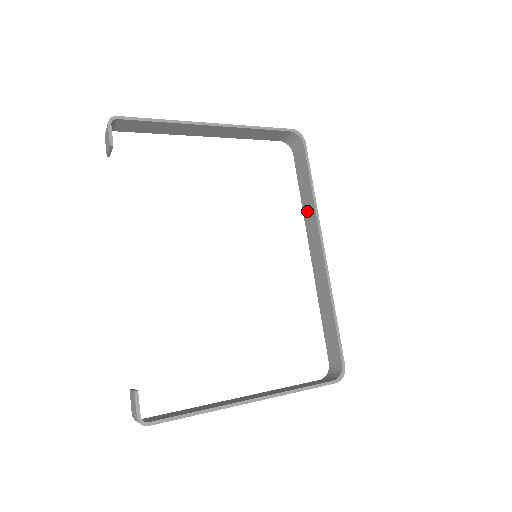
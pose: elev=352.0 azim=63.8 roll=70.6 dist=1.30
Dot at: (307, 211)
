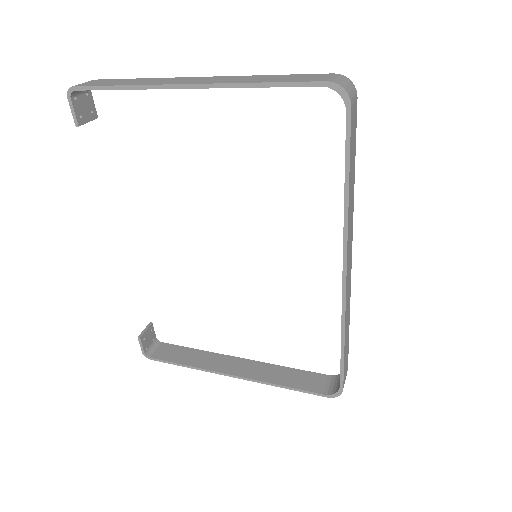
Dot at: occluded
